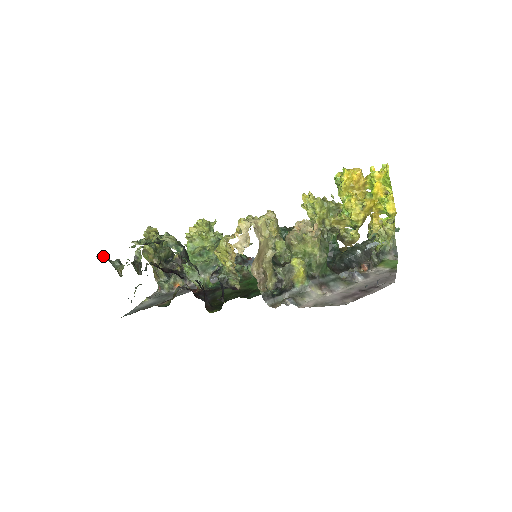
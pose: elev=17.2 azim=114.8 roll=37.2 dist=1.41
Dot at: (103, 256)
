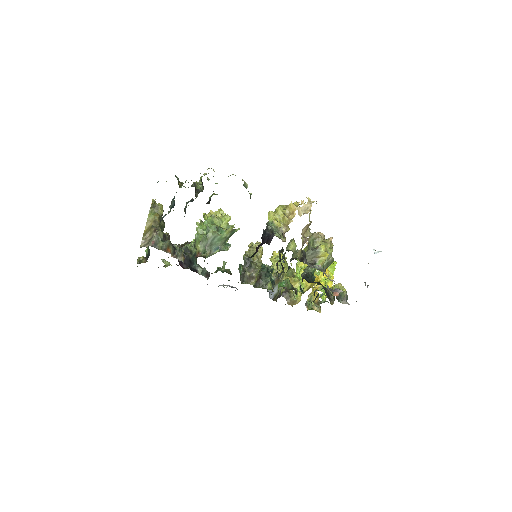
Dot at: occluded
